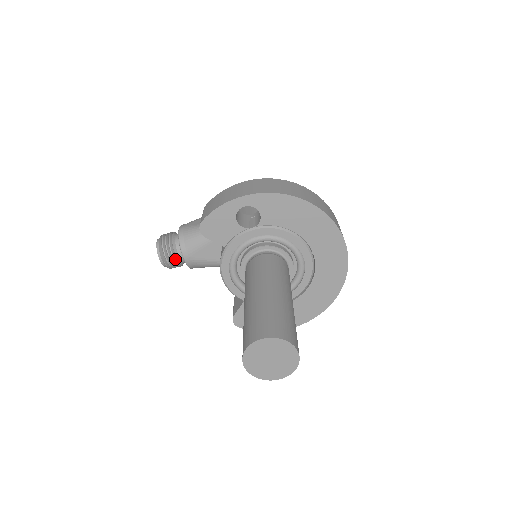
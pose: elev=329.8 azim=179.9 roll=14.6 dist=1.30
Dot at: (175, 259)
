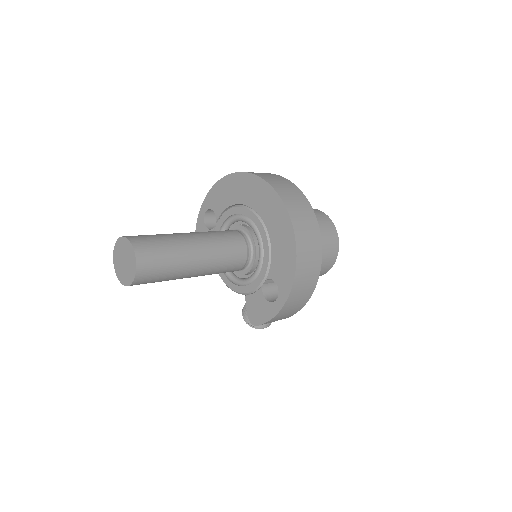
Dot at: occluded
